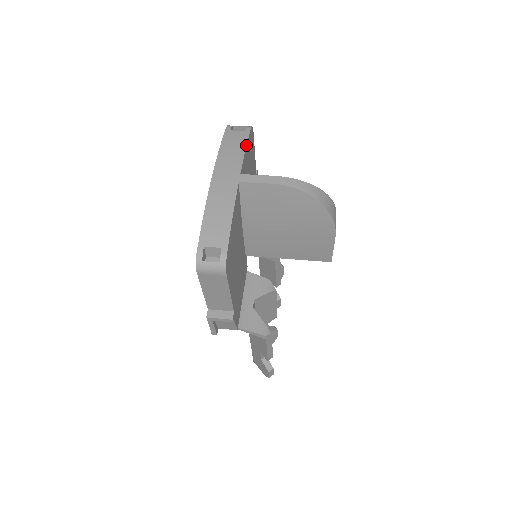
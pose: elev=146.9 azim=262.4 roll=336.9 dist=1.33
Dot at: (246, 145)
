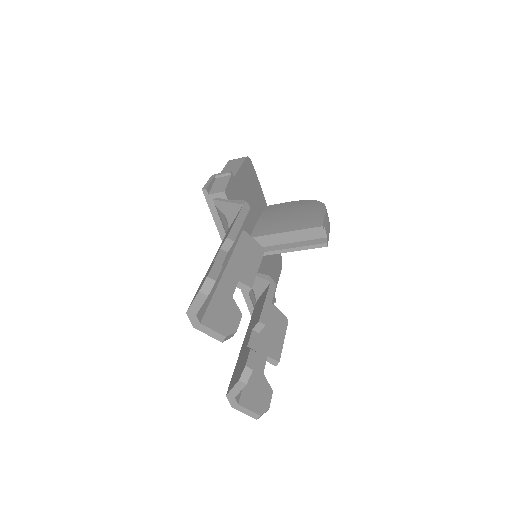
Dot at: occluded
